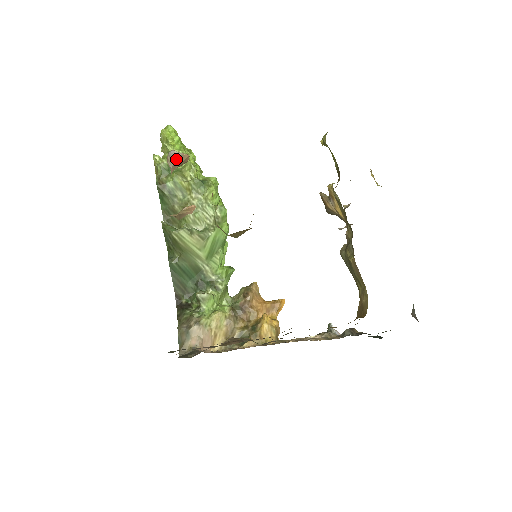
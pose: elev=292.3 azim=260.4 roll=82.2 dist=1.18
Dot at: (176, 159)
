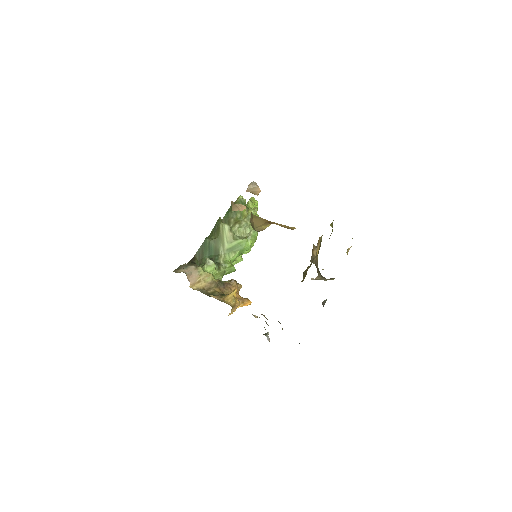
Dot at: (254, 186)
